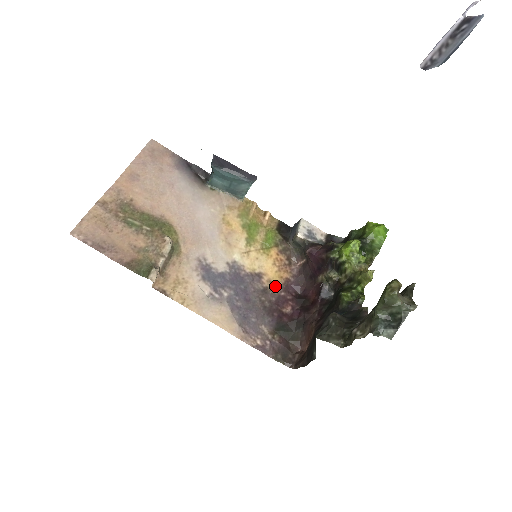
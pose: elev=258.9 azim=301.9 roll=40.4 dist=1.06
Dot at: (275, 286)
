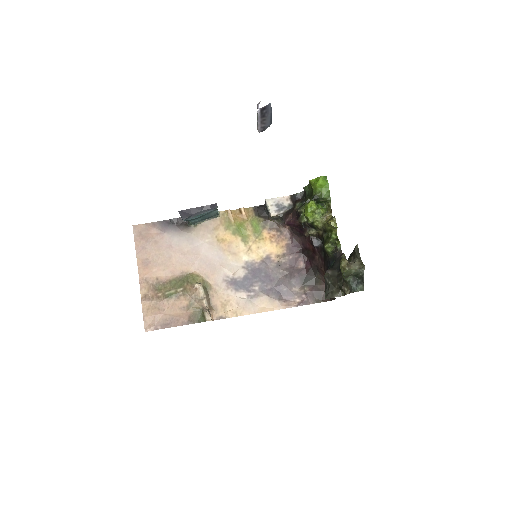
Dot at: (282, 256)
